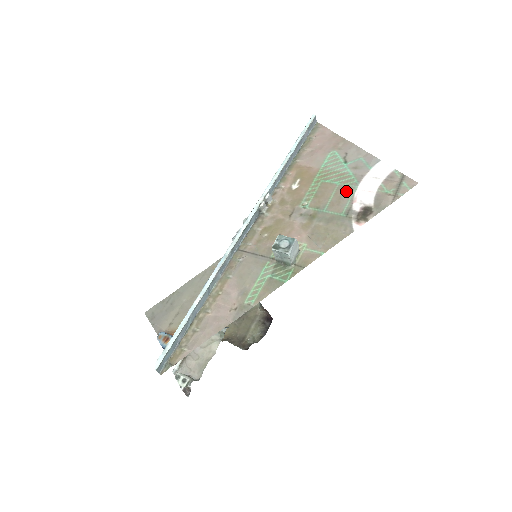
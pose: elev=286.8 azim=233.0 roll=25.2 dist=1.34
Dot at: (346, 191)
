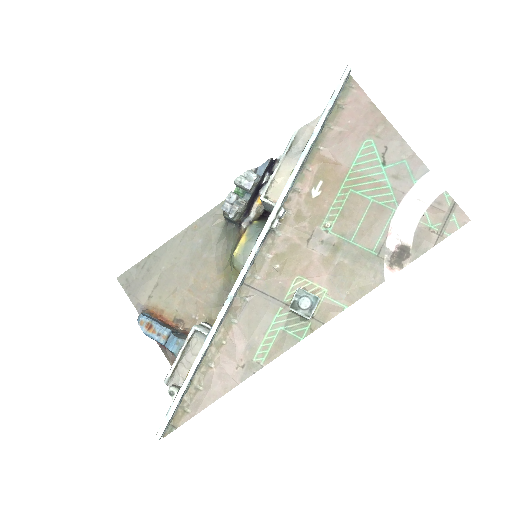
Dot at: (381, 215)
